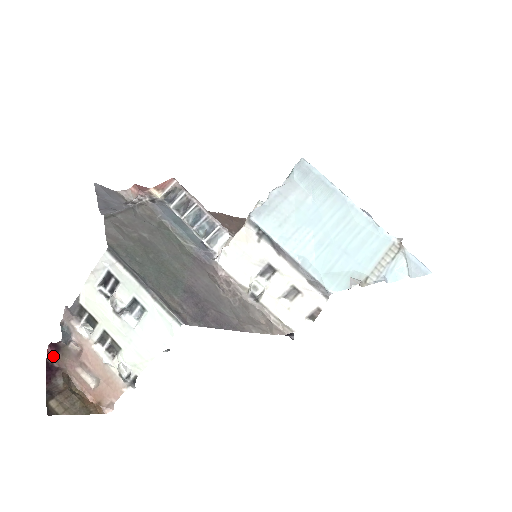
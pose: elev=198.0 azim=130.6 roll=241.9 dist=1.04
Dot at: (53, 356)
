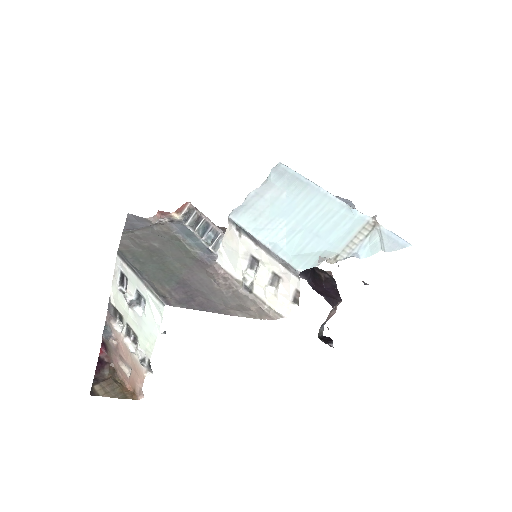
Dot at: (105, 353)
